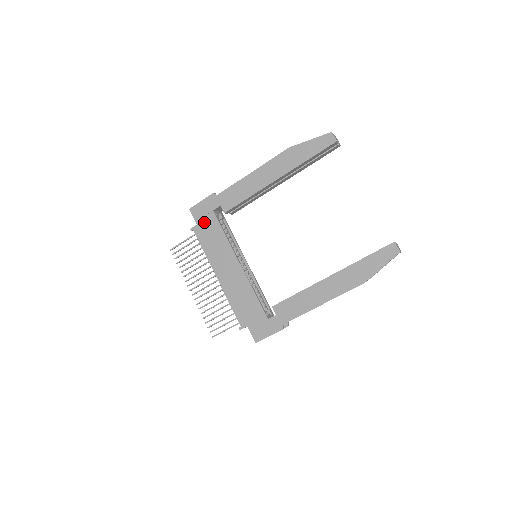
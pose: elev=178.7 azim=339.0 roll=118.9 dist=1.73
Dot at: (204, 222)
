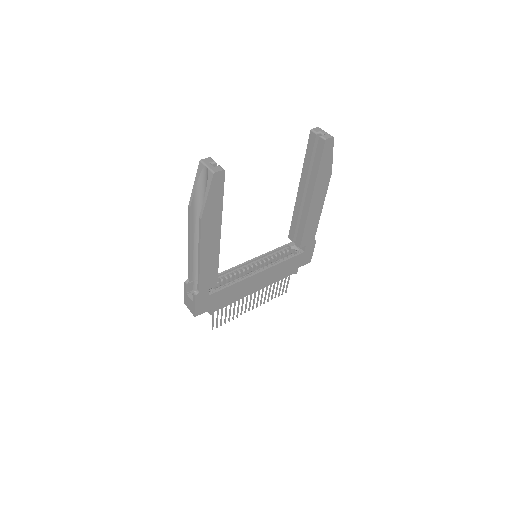
Dot at: (213, 303)
